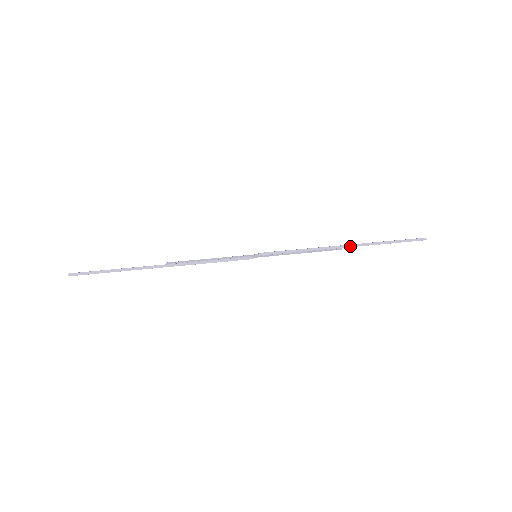
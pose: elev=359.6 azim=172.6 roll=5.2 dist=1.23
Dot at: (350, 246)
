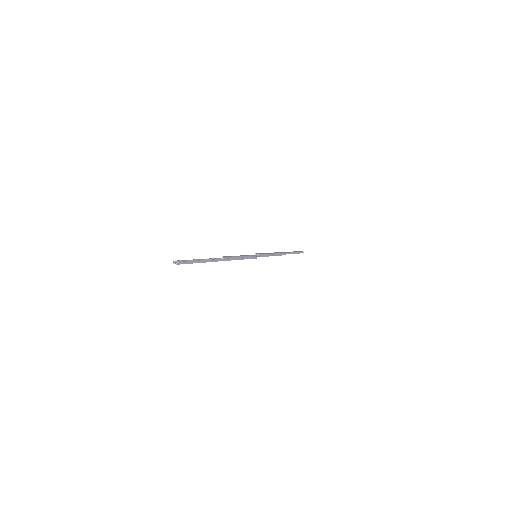
Dot at: (285, 254)
